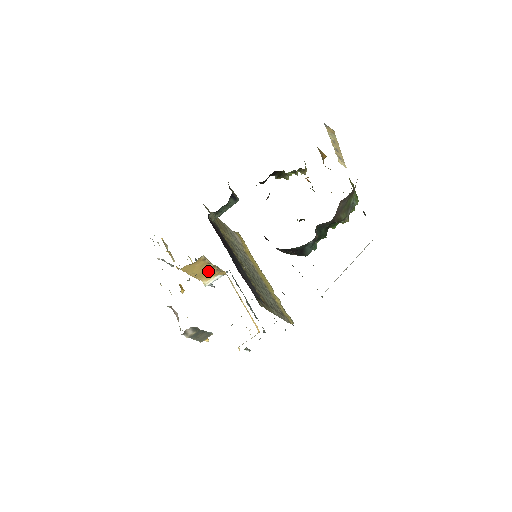
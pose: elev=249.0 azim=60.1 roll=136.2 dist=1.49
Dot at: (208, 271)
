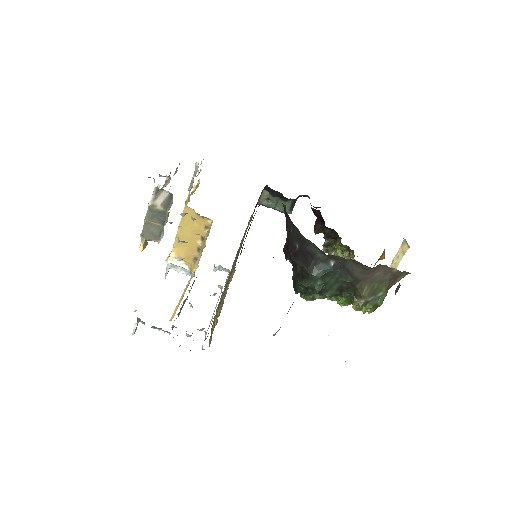
Dot at: (190, 247)
